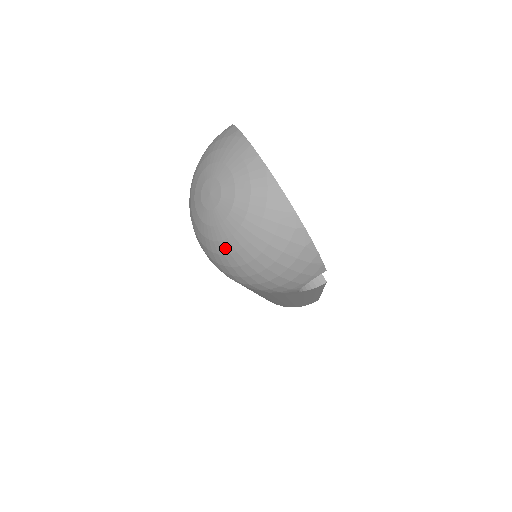
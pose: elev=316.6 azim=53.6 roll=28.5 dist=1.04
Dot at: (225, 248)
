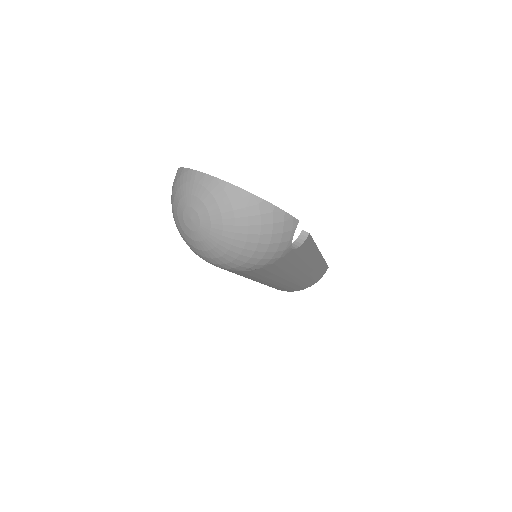
Dot at: (223, 248)
